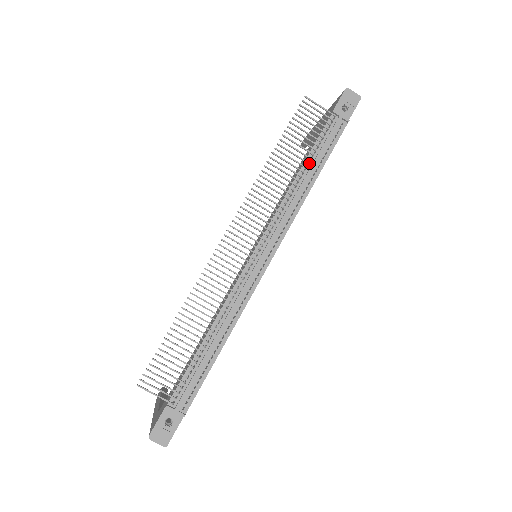
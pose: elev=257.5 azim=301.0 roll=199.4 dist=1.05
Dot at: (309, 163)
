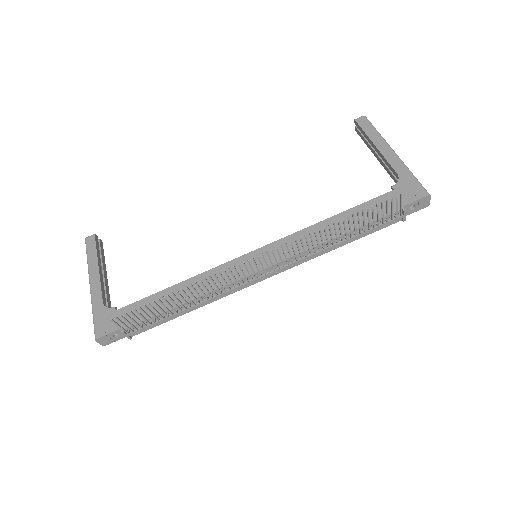
Dot at: (352, 234)
